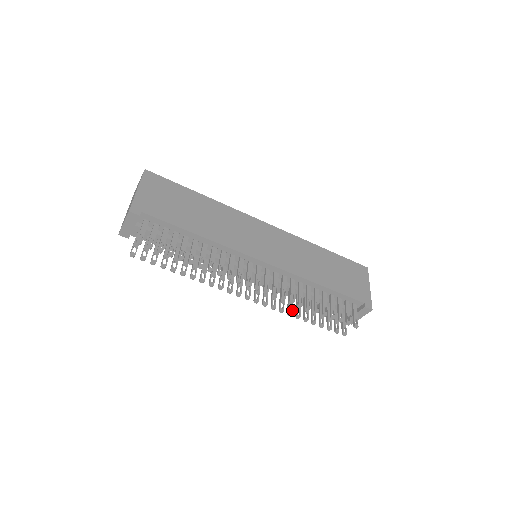
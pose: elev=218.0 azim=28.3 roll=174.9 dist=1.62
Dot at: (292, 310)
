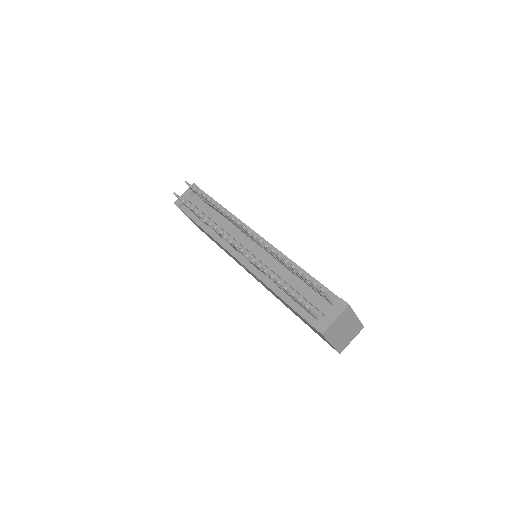
Dot at: occluded
